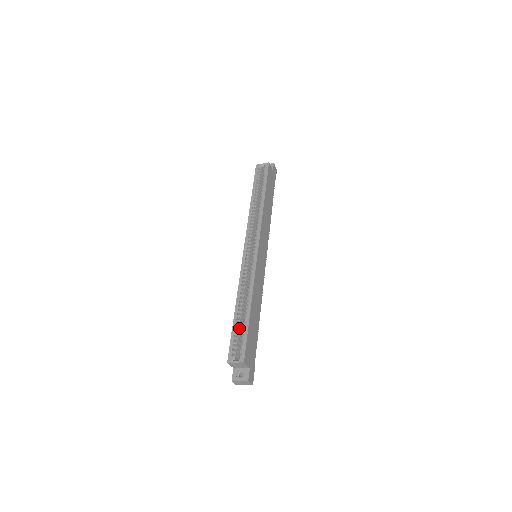
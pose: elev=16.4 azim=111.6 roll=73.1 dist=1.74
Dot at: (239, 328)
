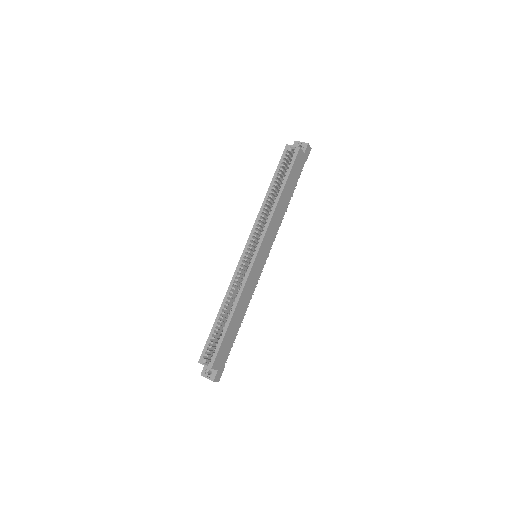
Dot at: (218, 331)
